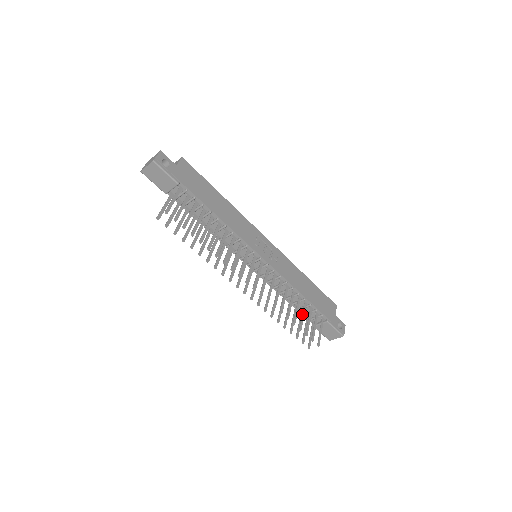
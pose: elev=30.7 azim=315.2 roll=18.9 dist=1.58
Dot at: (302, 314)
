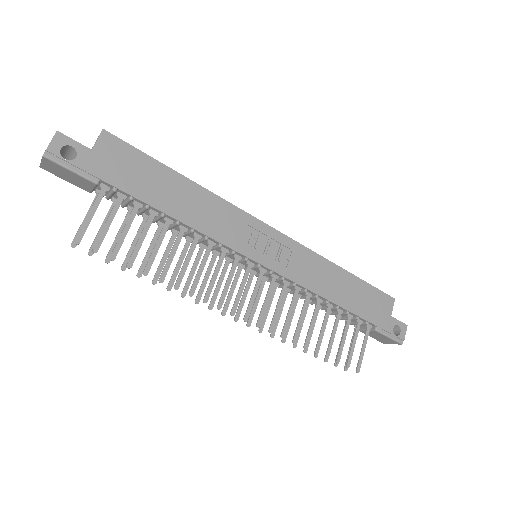
Dot at: (332, 331)
